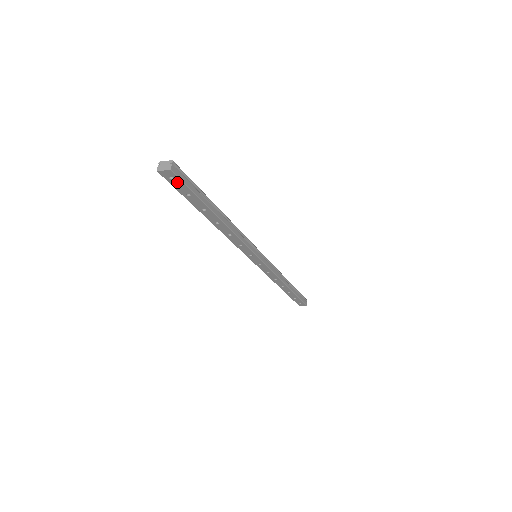
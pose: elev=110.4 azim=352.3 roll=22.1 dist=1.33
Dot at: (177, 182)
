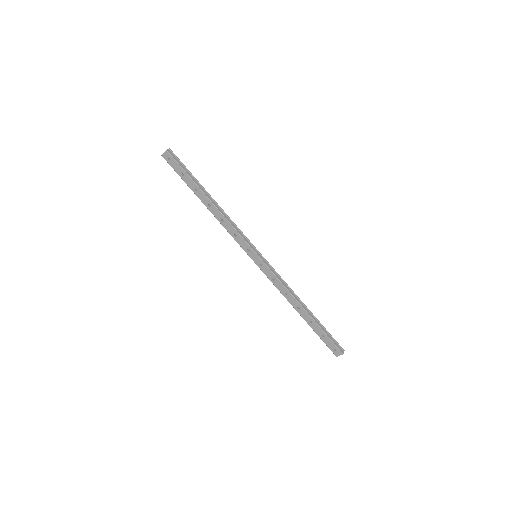
Dot at: (173, 162)
